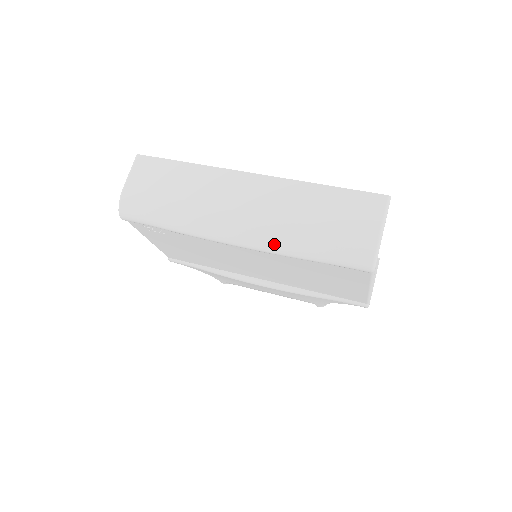
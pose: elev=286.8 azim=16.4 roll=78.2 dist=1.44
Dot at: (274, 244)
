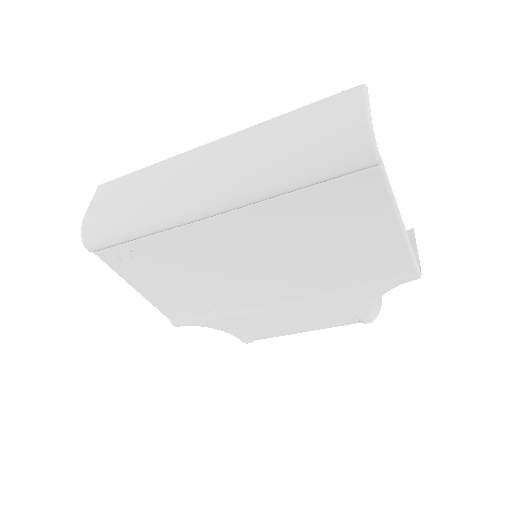
Dot at: (250, 184)
